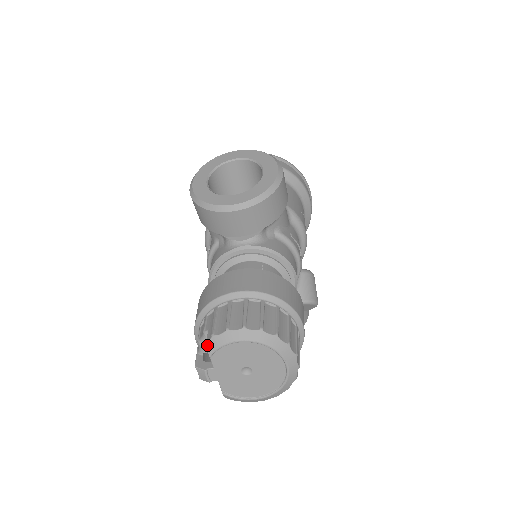
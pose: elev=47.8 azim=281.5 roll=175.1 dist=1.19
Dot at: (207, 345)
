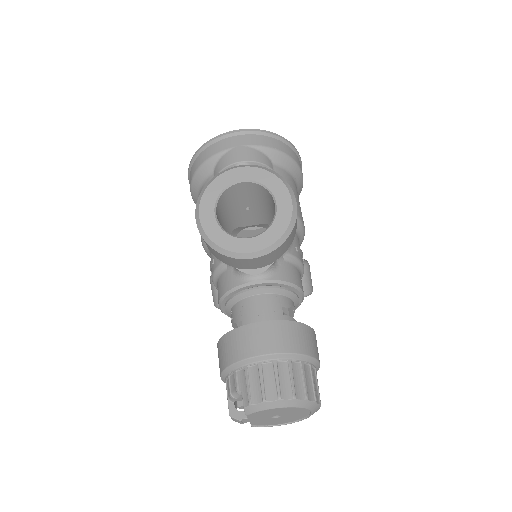
Dot at: (244, 410)
